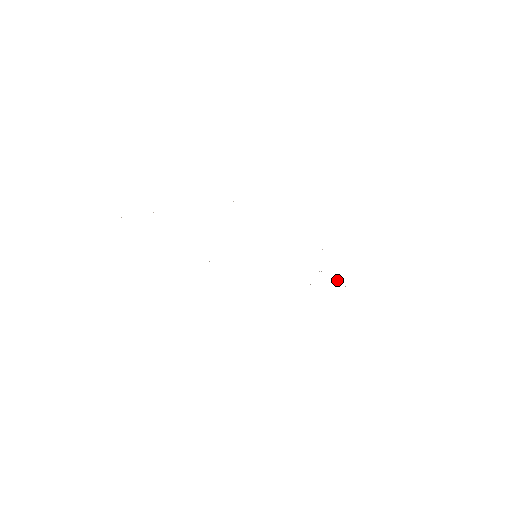
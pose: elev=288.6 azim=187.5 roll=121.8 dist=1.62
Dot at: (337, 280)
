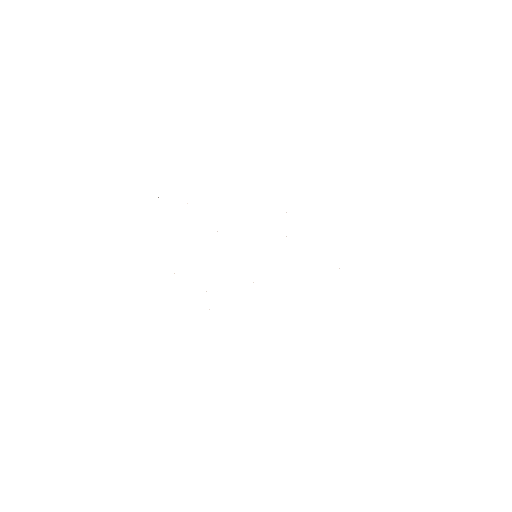
Dot at: occluded
